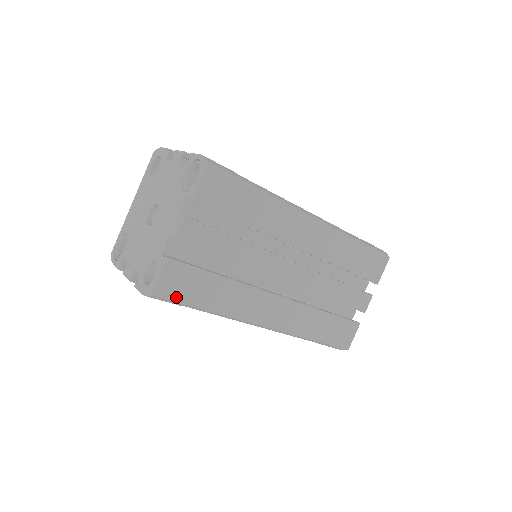
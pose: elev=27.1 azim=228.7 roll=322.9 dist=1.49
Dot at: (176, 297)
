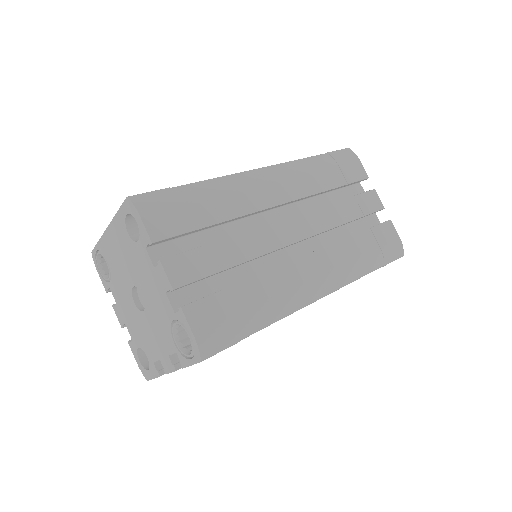
Dot at: occluded
